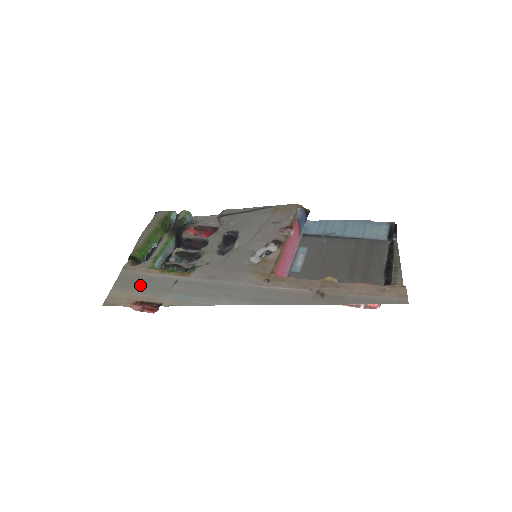
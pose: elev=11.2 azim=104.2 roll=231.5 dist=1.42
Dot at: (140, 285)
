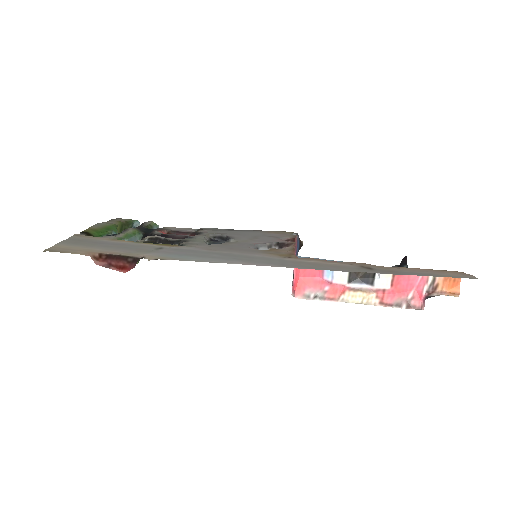
Dot at: (104, 245)
